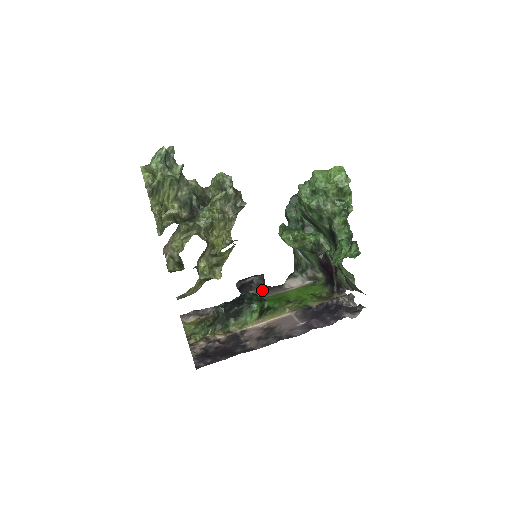
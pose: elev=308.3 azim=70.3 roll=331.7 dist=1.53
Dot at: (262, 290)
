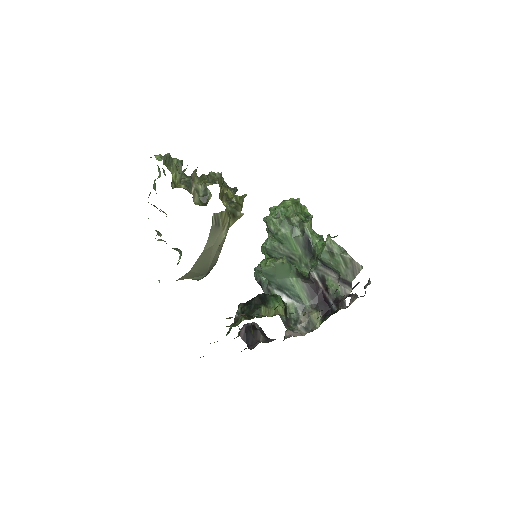
Dot at: (267, 339)
